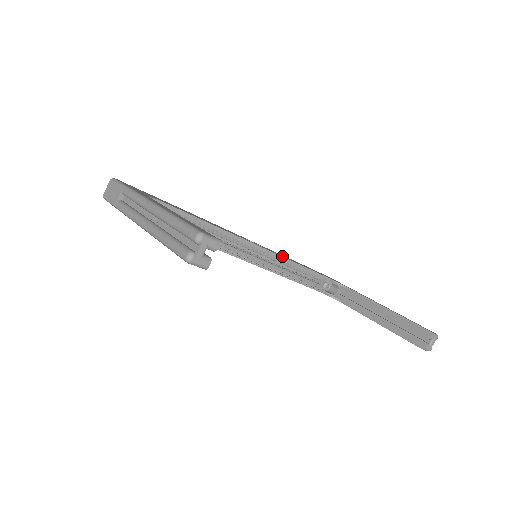
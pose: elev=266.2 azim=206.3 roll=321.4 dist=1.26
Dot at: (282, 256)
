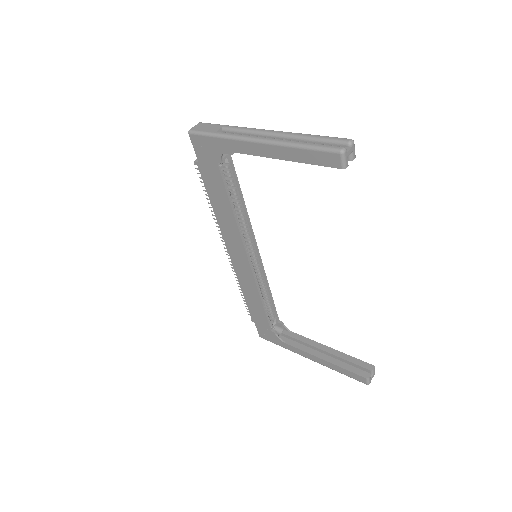
Dot at: (263, 273)
